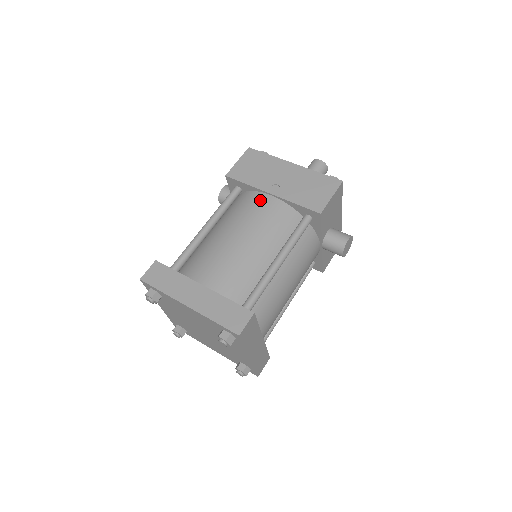
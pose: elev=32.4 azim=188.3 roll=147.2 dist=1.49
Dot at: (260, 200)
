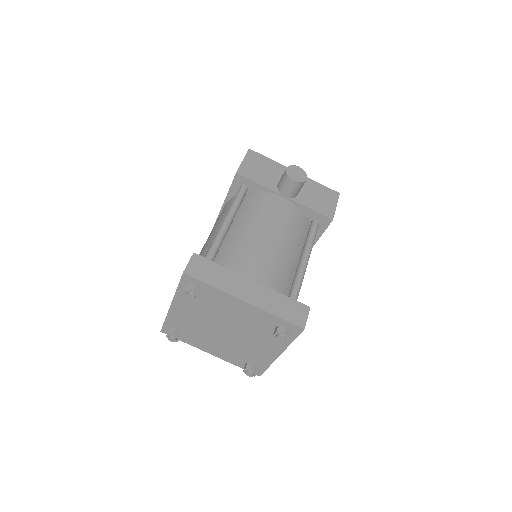
Dot at: occluded
